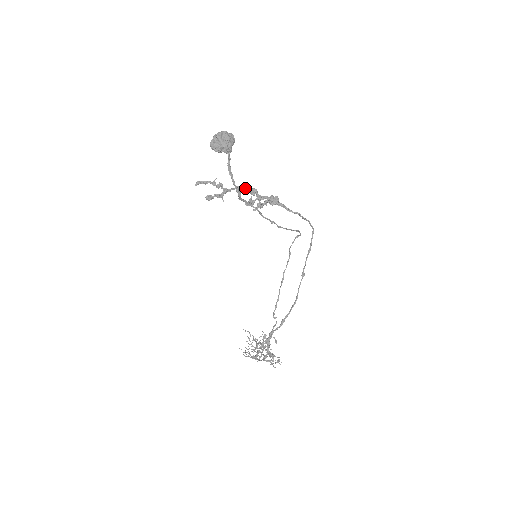
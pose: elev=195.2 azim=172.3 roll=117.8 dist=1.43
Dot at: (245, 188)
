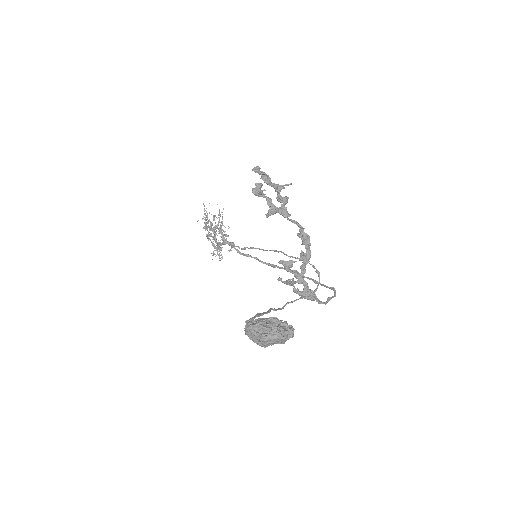
Dot at: (302, 244)
